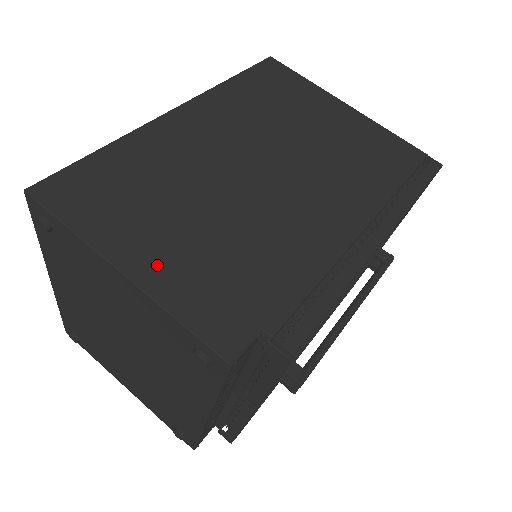
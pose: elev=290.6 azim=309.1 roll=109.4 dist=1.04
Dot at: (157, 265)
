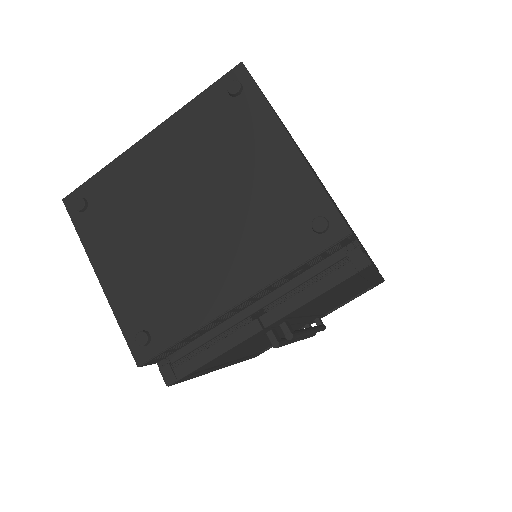
Dot at: occluded
